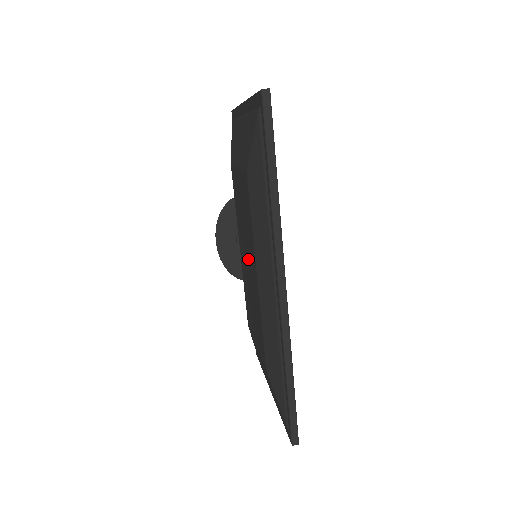
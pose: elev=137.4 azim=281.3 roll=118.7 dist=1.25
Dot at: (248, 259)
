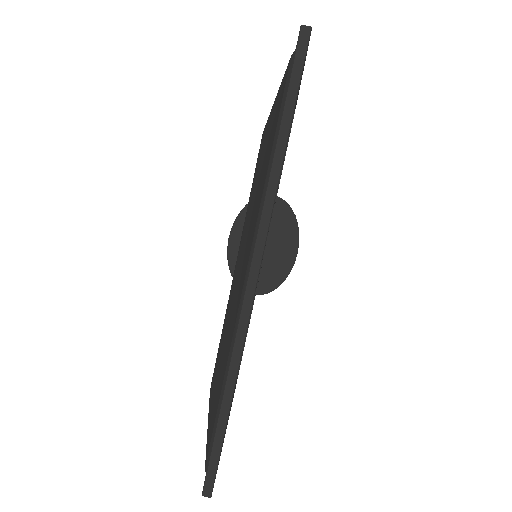
Dot at: occluded
